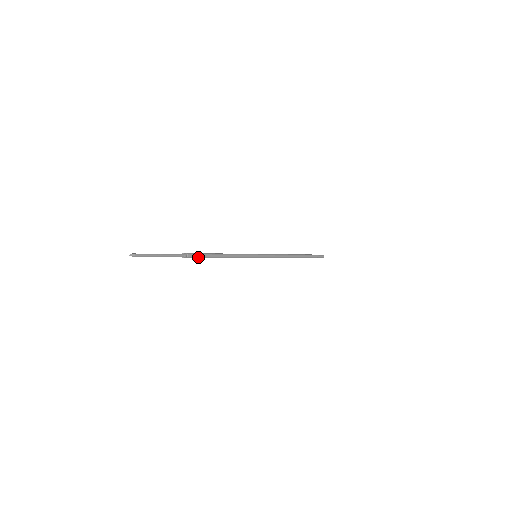
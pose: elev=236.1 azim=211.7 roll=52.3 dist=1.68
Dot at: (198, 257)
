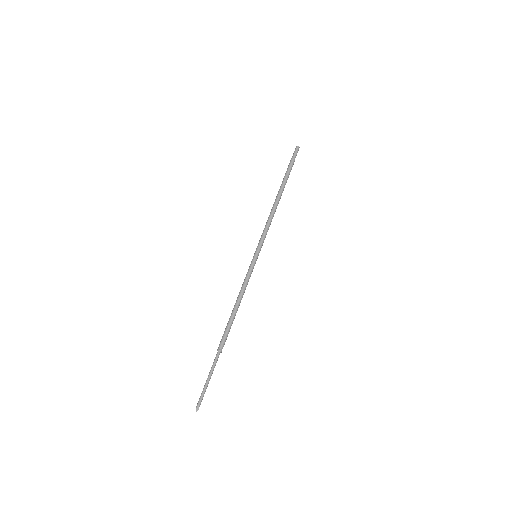
Dot at: (227, 335)
